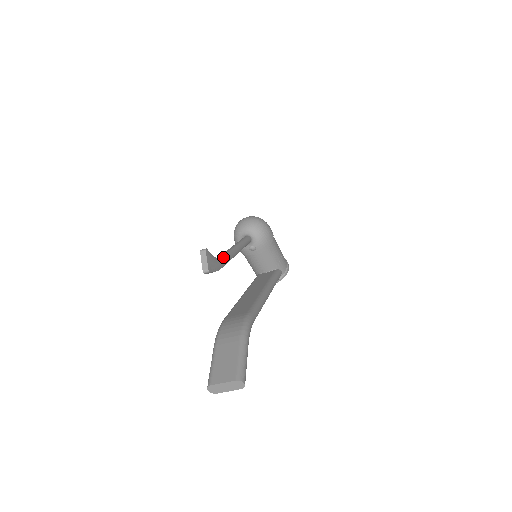
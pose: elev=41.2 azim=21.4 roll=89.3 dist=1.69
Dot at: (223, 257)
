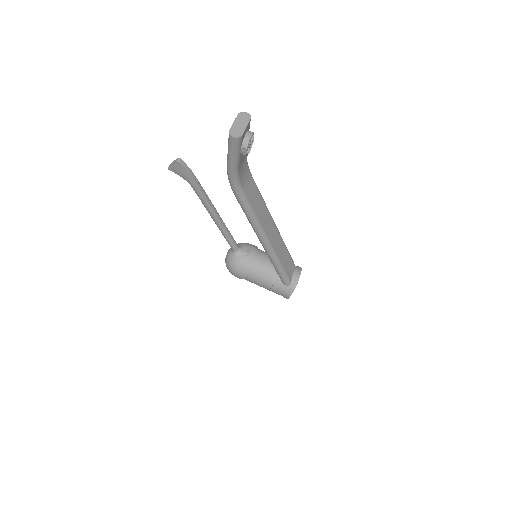
Dot at: occluded
